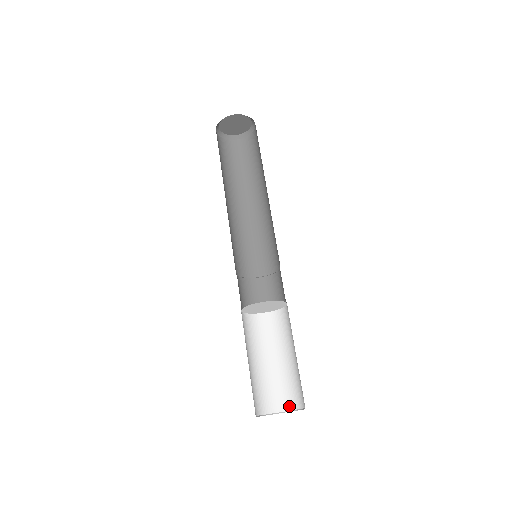
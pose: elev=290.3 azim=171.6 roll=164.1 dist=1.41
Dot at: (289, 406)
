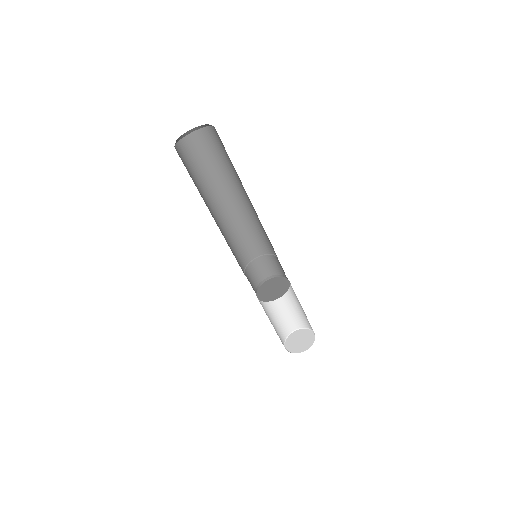
Dot at: (302, 326)
